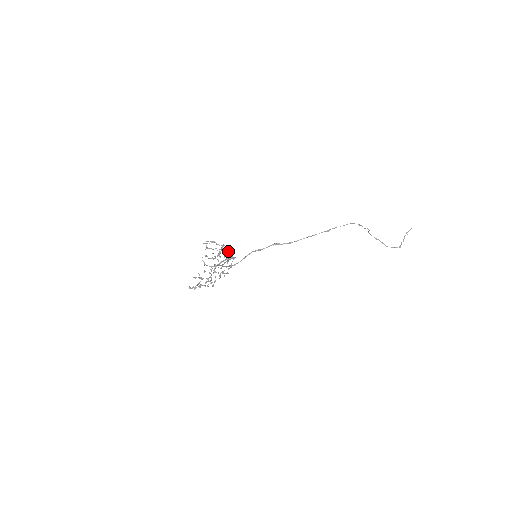
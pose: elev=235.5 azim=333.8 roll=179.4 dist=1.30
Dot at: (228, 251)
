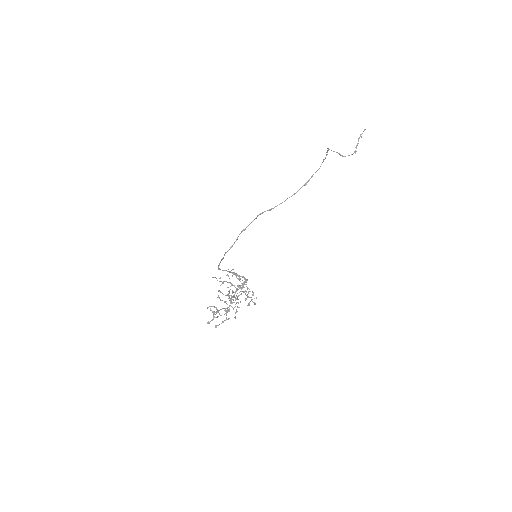
Dot at: (240, 278)
